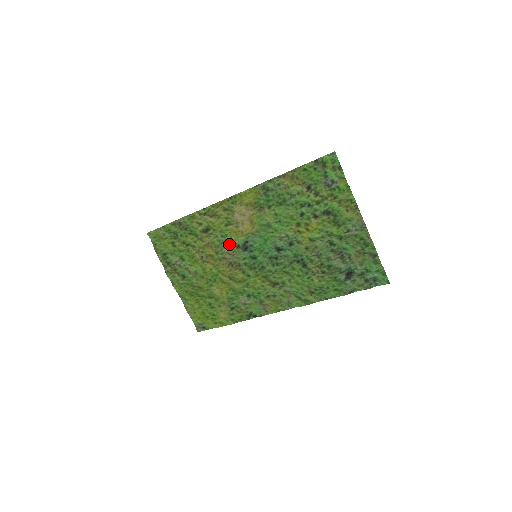
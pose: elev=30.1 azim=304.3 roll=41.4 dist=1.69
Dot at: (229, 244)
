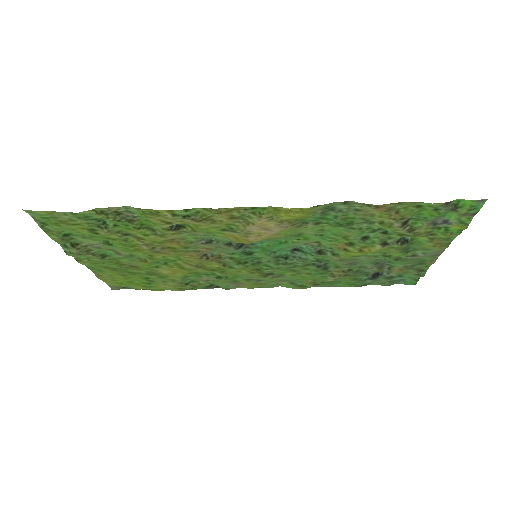
Dot at: (213, 240)
